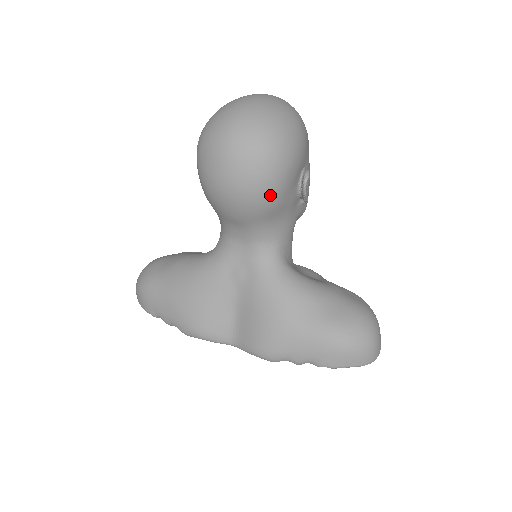
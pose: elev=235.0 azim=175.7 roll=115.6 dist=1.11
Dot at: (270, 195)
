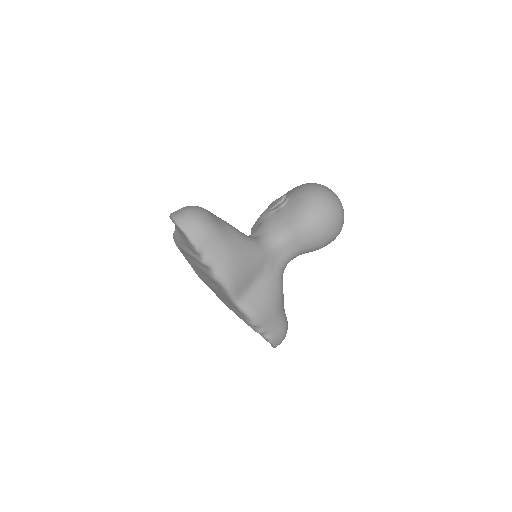
Dot at: (324, 246)
